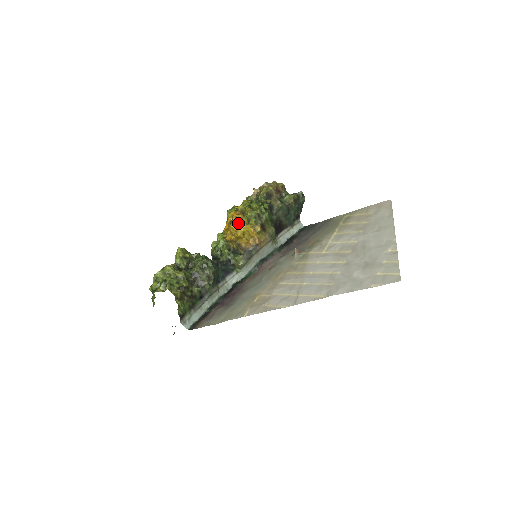
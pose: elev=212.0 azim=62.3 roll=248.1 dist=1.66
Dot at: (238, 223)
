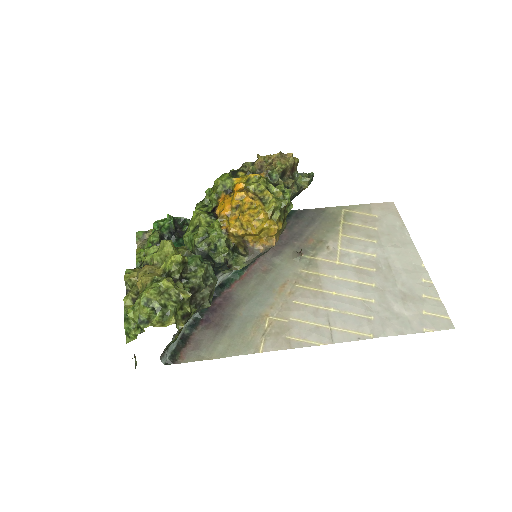
Dot at: (259, 216)
